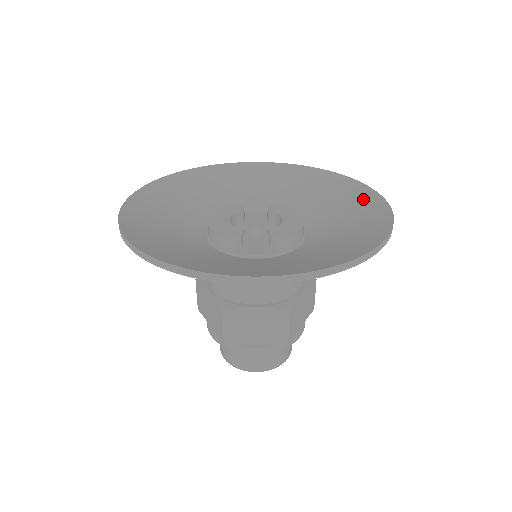
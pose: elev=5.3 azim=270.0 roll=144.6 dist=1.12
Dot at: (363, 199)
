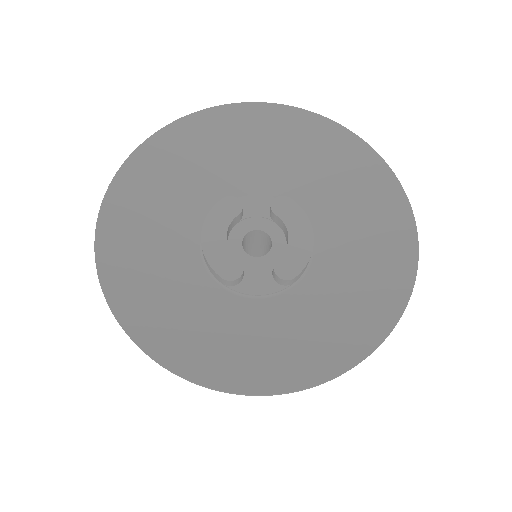
Dot at: (387, 201)
